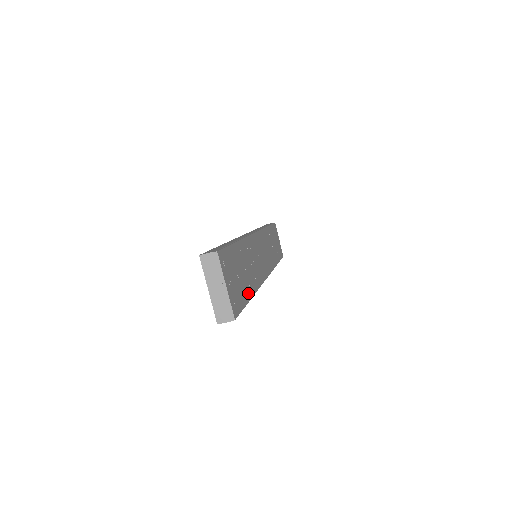
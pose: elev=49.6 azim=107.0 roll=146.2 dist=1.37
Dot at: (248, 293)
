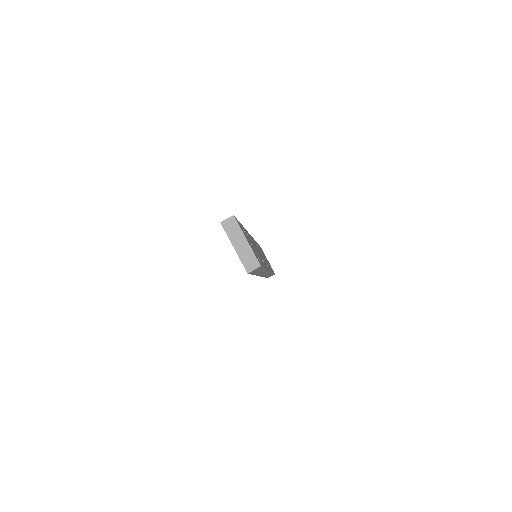
Dot at: (262, 263)
